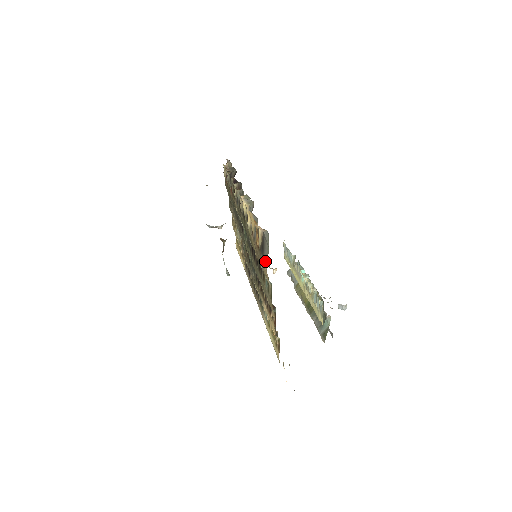
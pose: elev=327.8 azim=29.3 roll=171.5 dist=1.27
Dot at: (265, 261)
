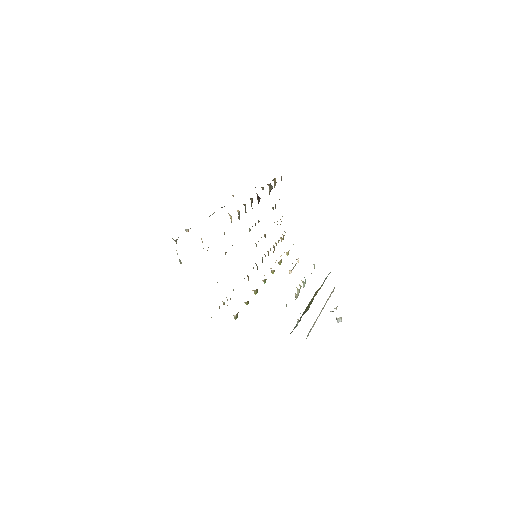
Dot at: occluded
